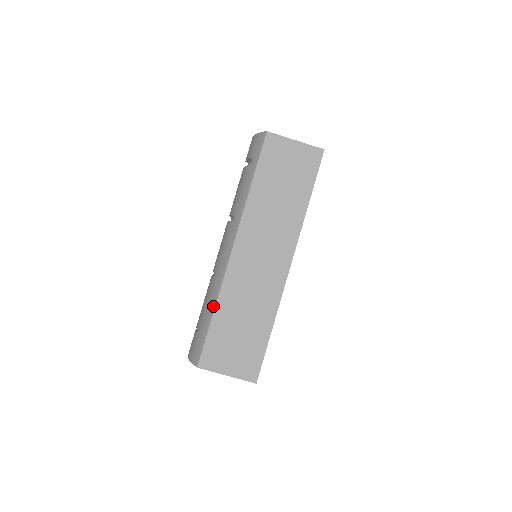
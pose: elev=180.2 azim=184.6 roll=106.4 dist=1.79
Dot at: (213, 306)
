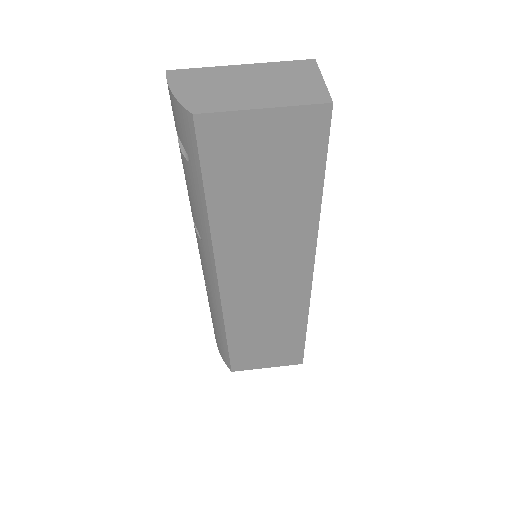
Dot at: (223, 332)
